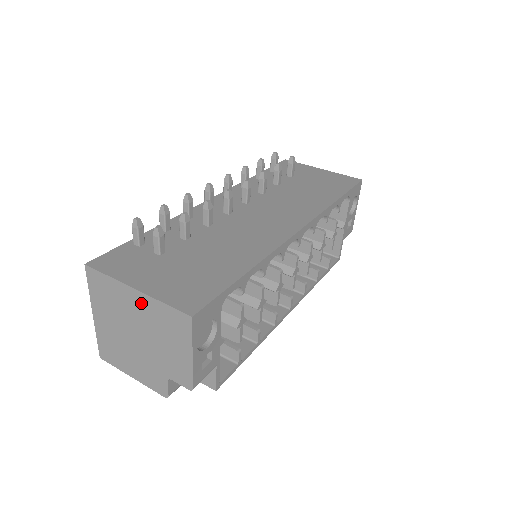
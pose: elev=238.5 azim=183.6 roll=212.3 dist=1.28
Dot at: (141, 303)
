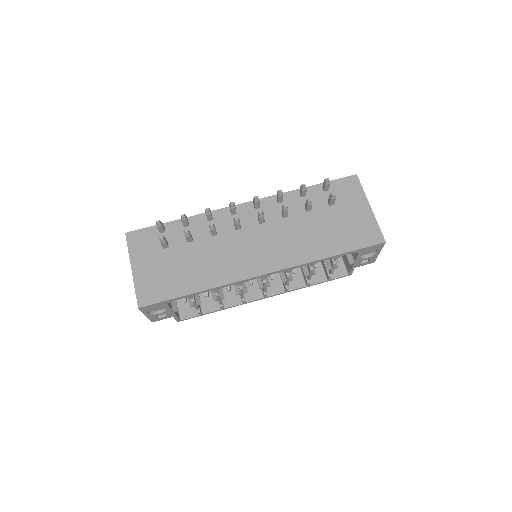
Dot at: occluded
